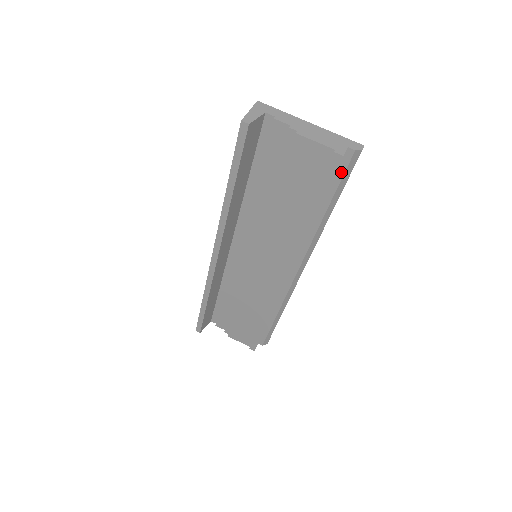
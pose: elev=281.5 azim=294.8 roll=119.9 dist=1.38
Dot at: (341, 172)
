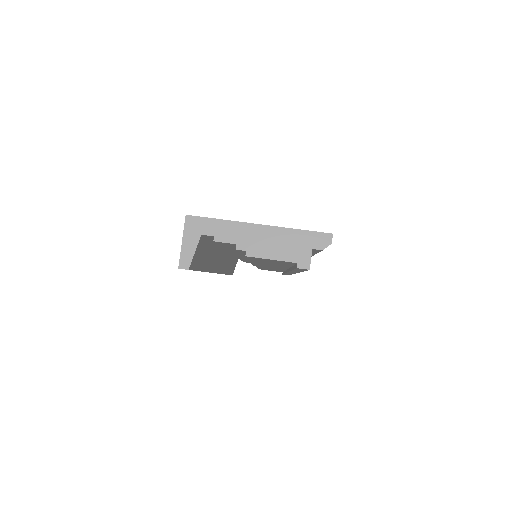
Dot at: (314, 252)
